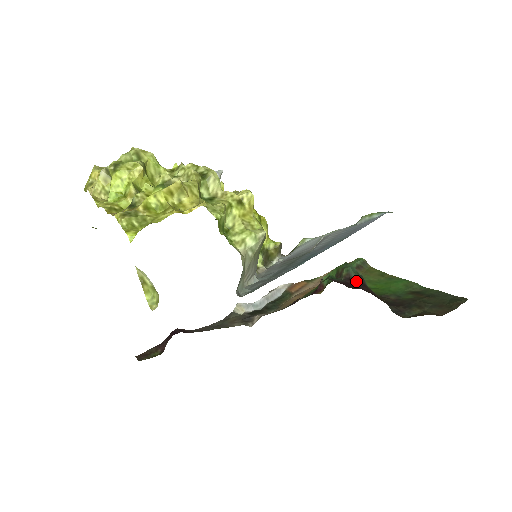
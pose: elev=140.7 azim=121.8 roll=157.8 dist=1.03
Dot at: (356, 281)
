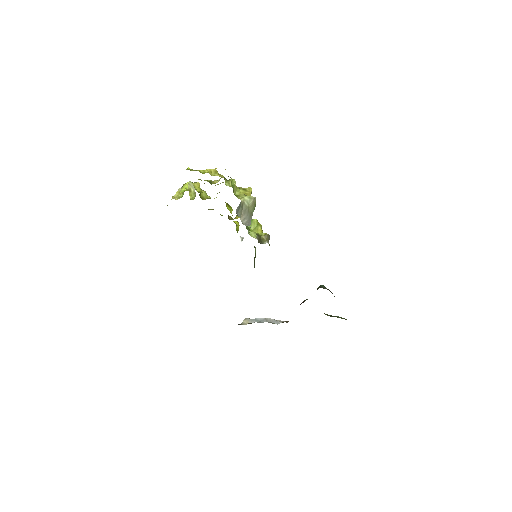
Dot at: (325, 288)
